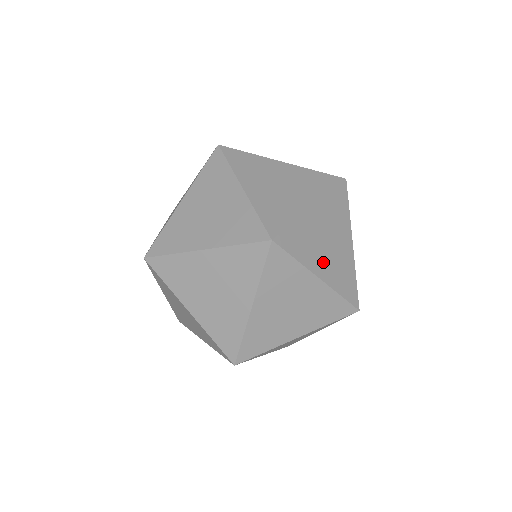
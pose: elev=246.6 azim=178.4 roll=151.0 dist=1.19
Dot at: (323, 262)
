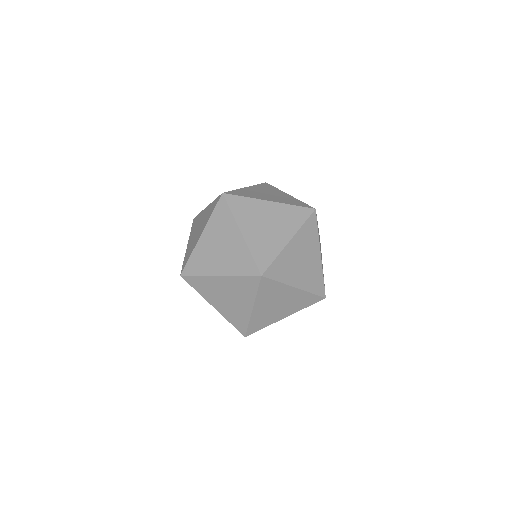
Dot at: (264, 306)
